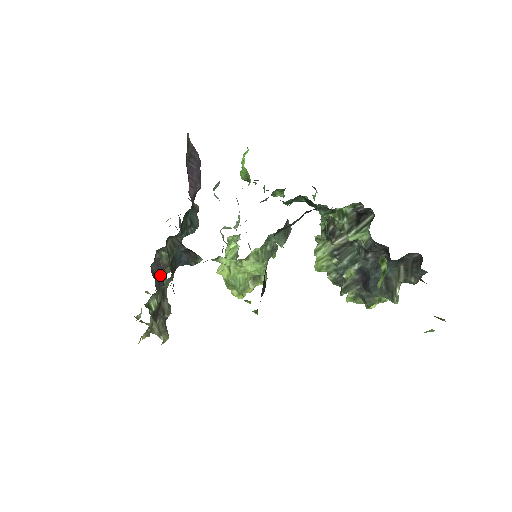
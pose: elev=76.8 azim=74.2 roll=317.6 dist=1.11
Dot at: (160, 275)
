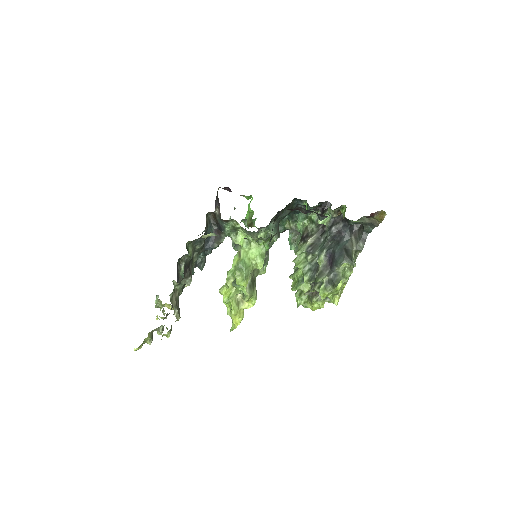
Dot at: (178, 280)
